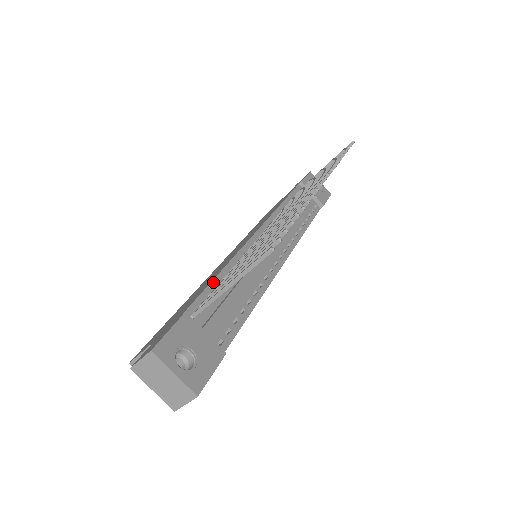
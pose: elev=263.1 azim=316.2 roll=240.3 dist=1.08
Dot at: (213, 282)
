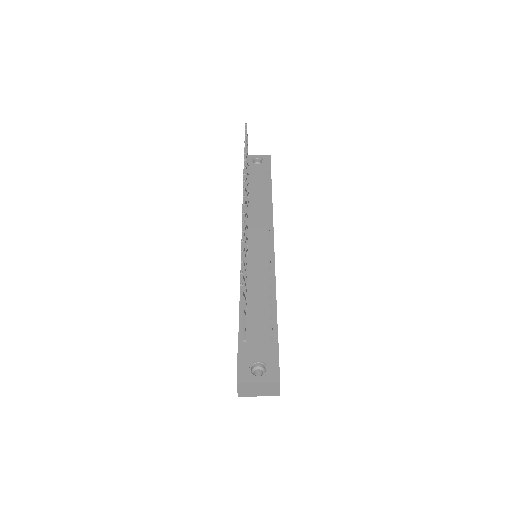
Dot at: (240, 308)
